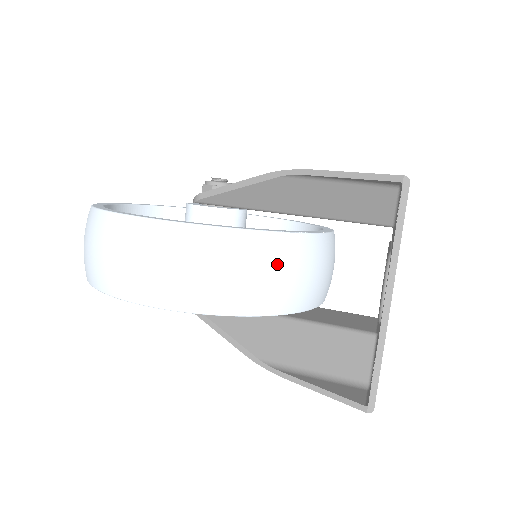
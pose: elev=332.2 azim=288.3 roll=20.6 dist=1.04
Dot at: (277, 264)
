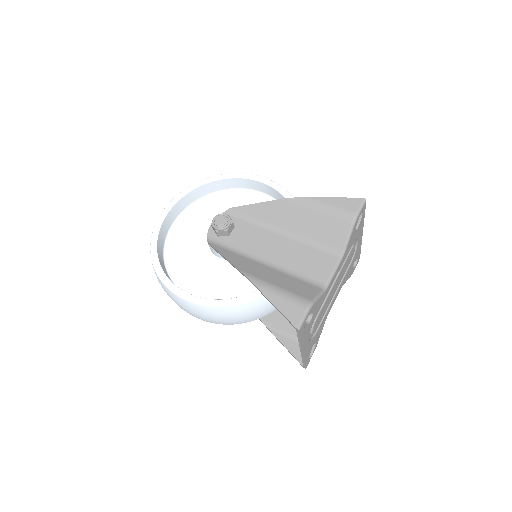
Dot at: (253, 311)
